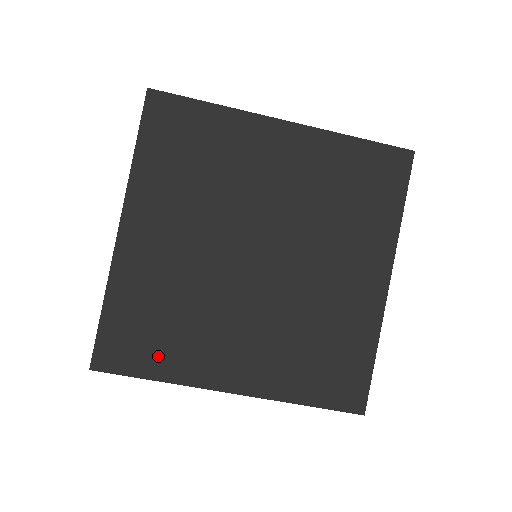
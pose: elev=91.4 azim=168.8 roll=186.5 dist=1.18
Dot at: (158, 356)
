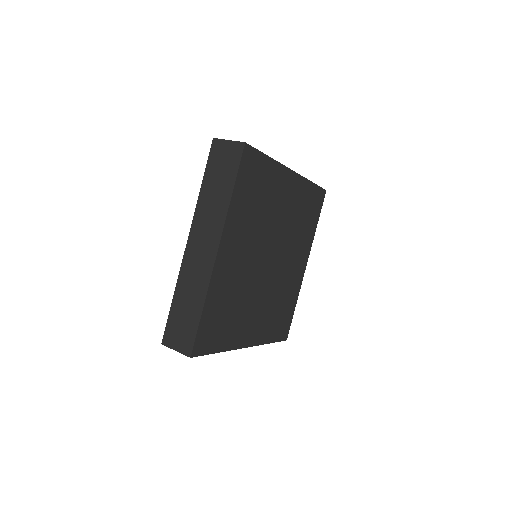
Dot at: (222, 336)
